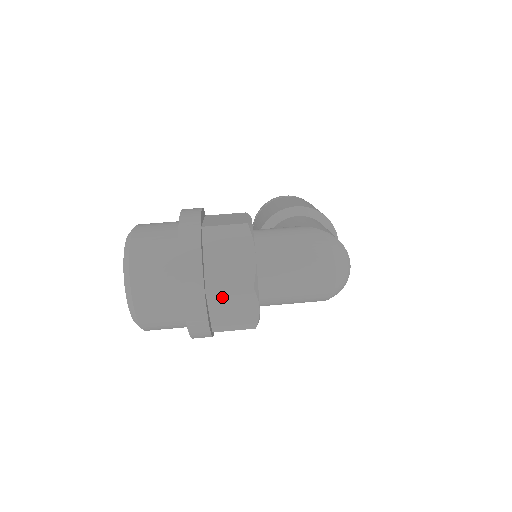
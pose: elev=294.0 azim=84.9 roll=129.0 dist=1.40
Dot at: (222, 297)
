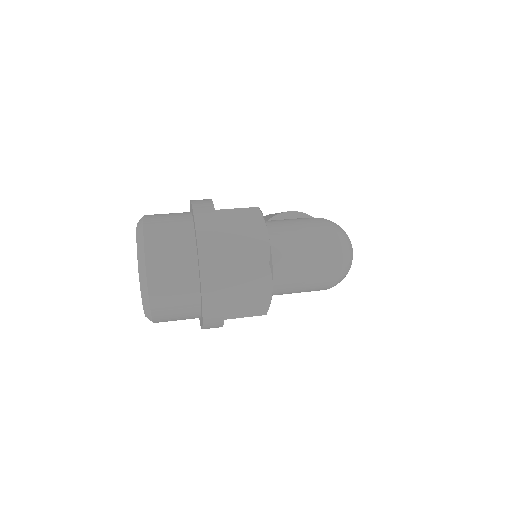
Dot at: (238, 275)
